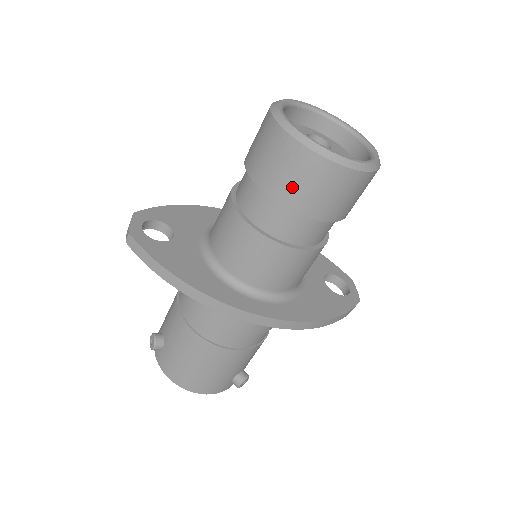
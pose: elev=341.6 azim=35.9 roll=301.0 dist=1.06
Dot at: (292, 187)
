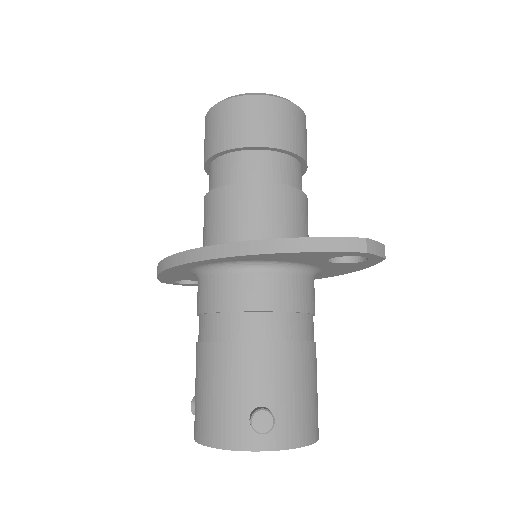
Dot at: (207, 144)
